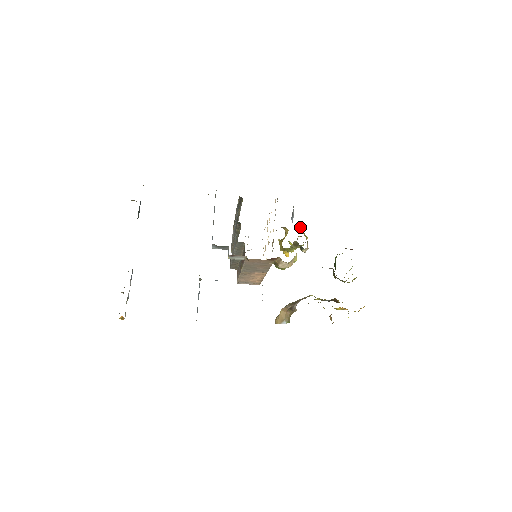
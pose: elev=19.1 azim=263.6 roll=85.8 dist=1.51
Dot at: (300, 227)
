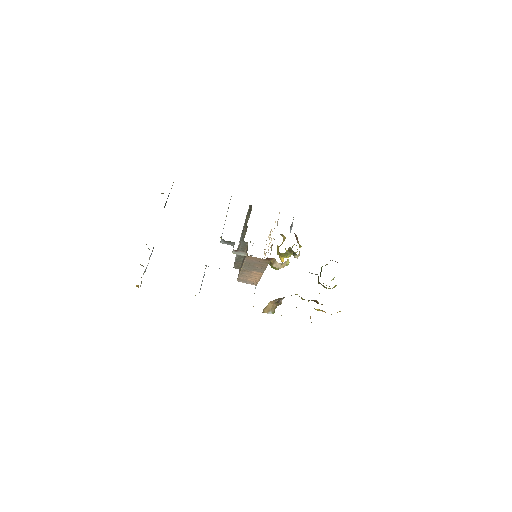
Dot at: (296, 237)
